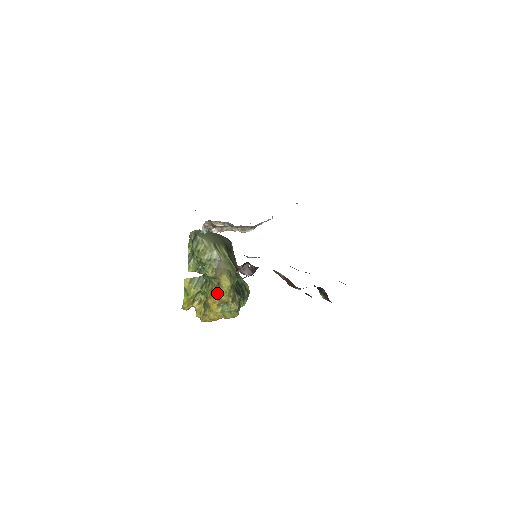
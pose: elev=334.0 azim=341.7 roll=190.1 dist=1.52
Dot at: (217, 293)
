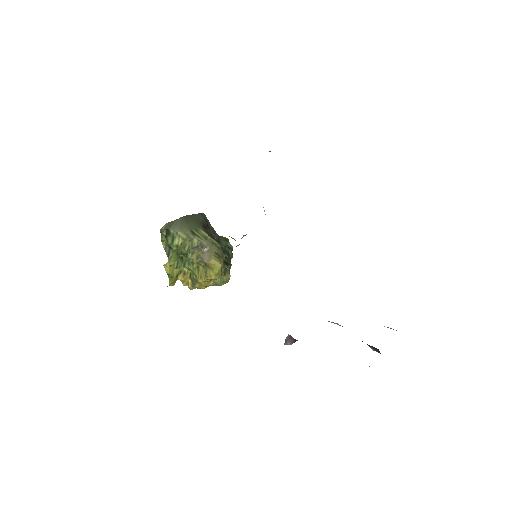
Dot at: (208, 275)
